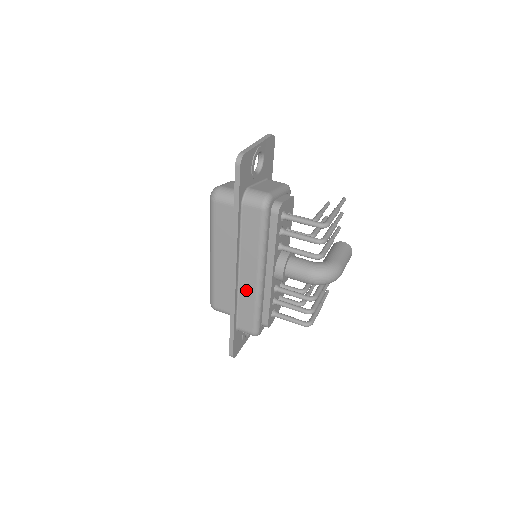
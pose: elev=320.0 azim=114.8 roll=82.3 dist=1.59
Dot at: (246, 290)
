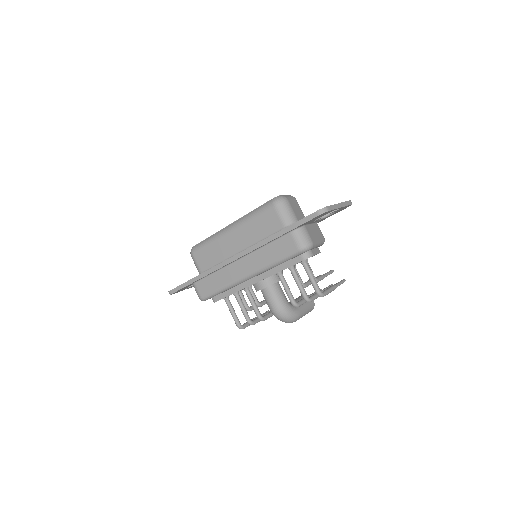
Dot at: (229, 273)
